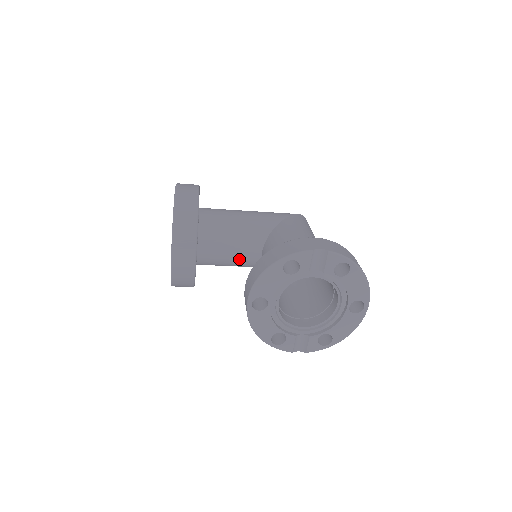
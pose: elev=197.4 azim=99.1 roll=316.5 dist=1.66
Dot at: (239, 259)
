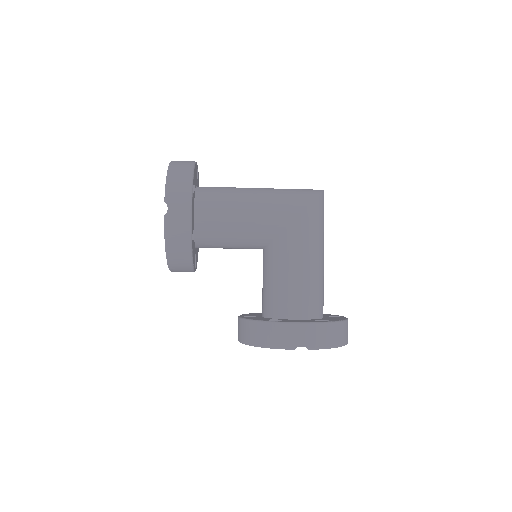
Dot at: occluded
